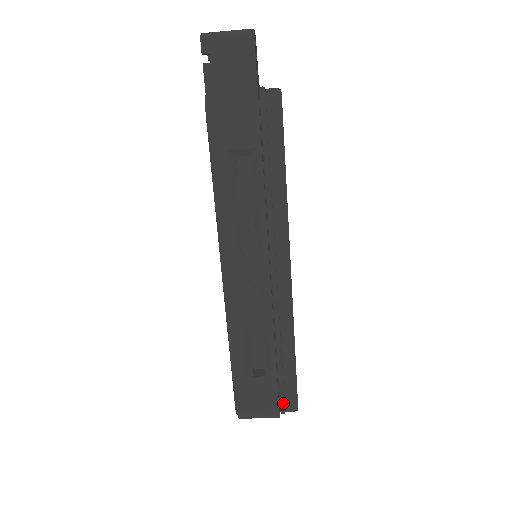
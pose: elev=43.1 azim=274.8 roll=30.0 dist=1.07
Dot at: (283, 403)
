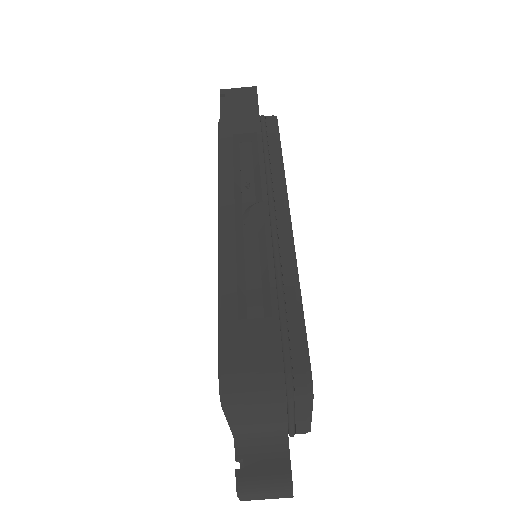
Dot at: (289, 364)
